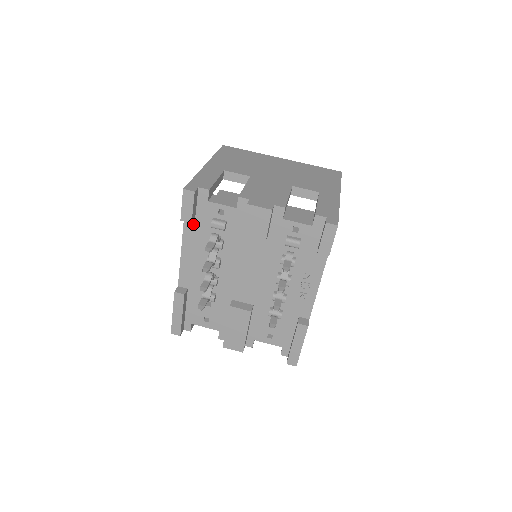
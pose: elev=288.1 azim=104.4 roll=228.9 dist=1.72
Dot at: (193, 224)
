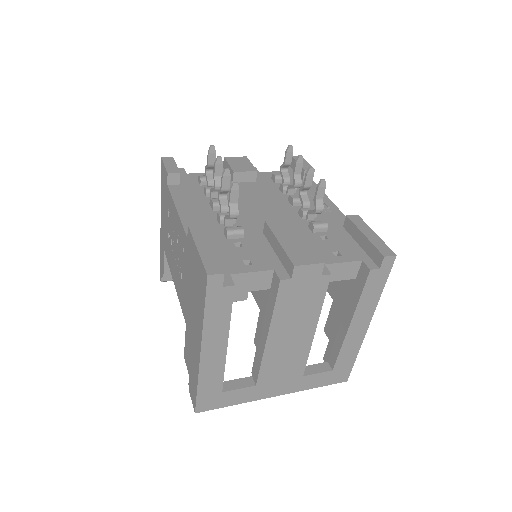
Dot at: (179, 188)
